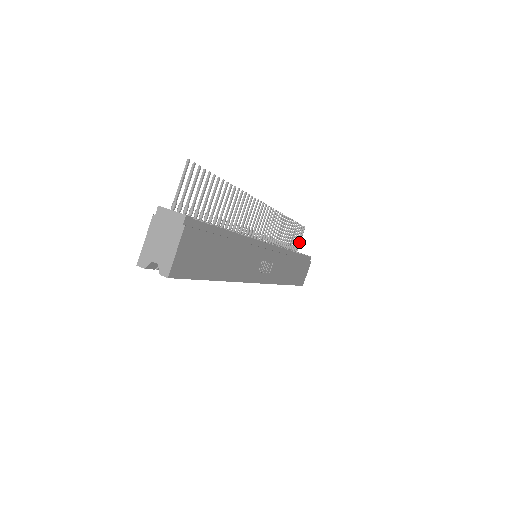
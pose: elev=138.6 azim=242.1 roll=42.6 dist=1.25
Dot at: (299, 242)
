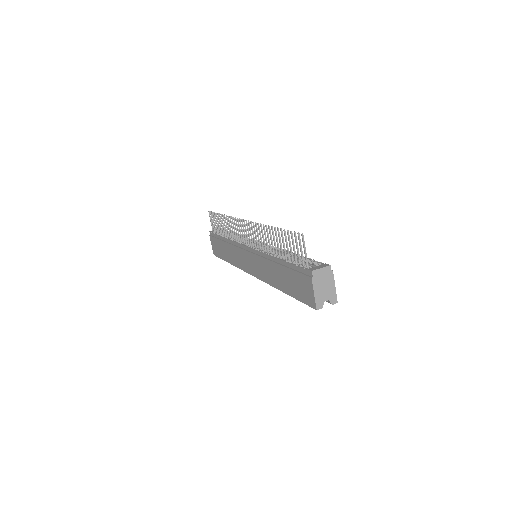
Dot at: (212, 224)
